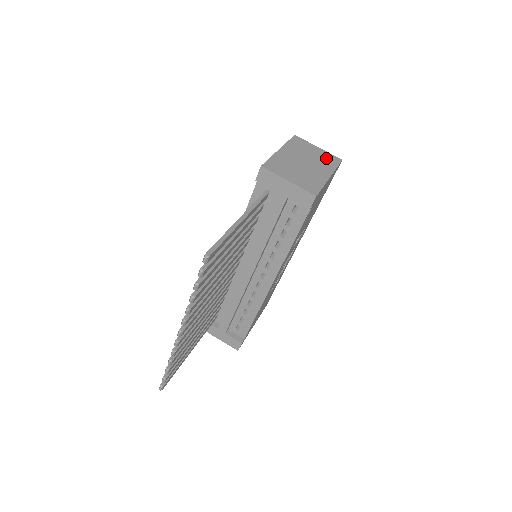
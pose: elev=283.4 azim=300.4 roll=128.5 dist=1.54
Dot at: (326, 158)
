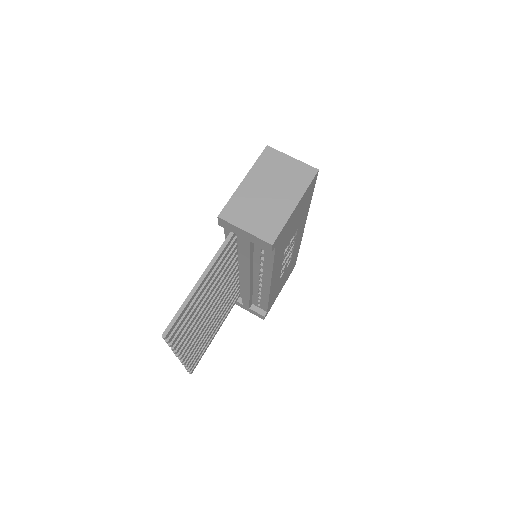
Dot at: (298, 174)
